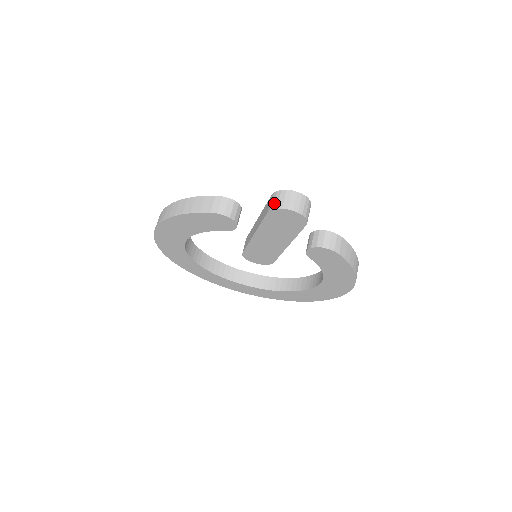
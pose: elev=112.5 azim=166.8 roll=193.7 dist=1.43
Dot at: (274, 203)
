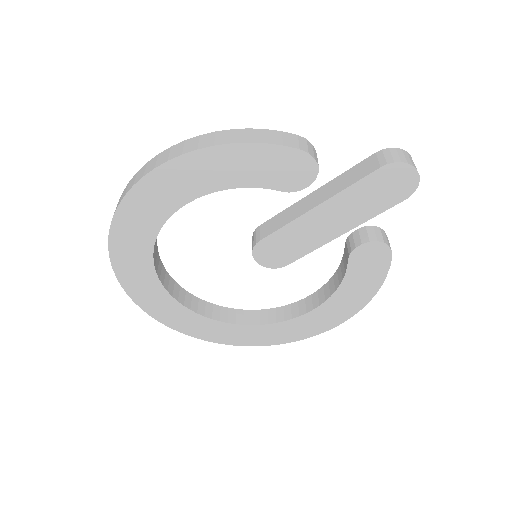
Dot at: (393, 157)
